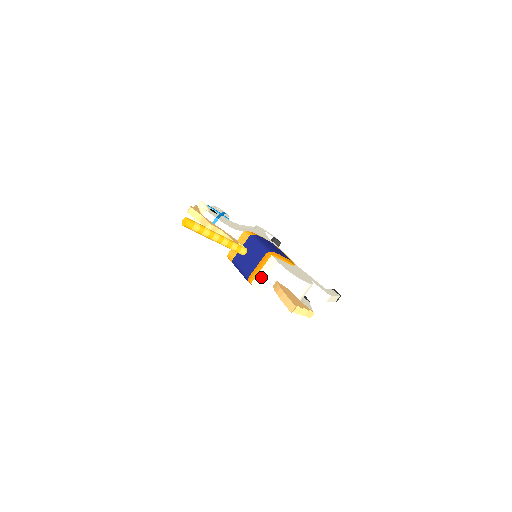
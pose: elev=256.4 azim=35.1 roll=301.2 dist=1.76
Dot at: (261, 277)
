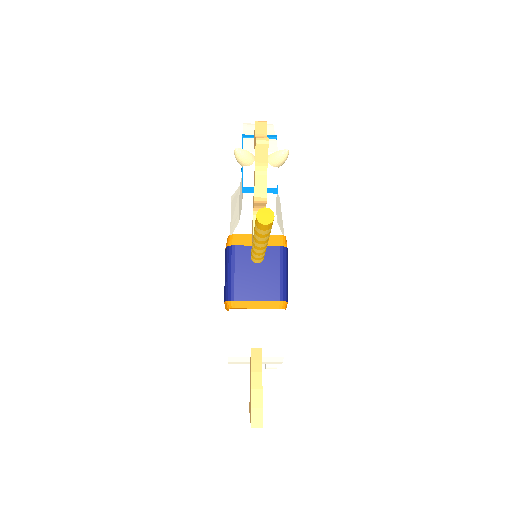
Dot at: (249, 320)
